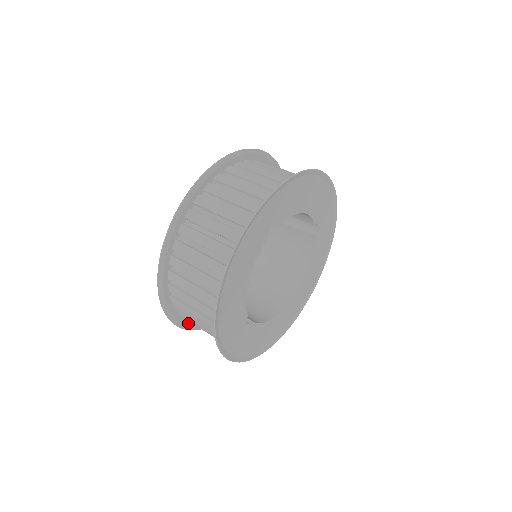
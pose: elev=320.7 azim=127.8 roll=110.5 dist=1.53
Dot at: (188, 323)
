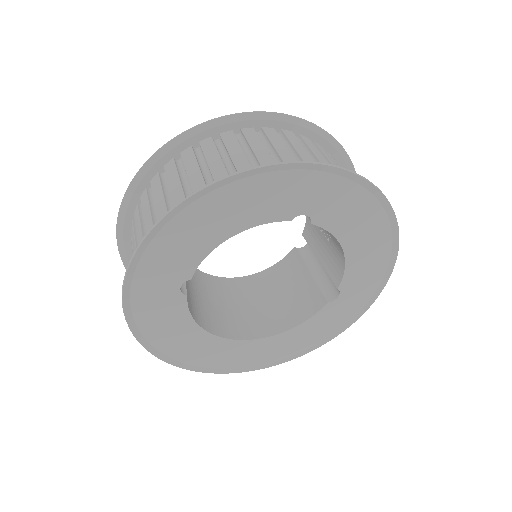
Dot at: (128, 247)
